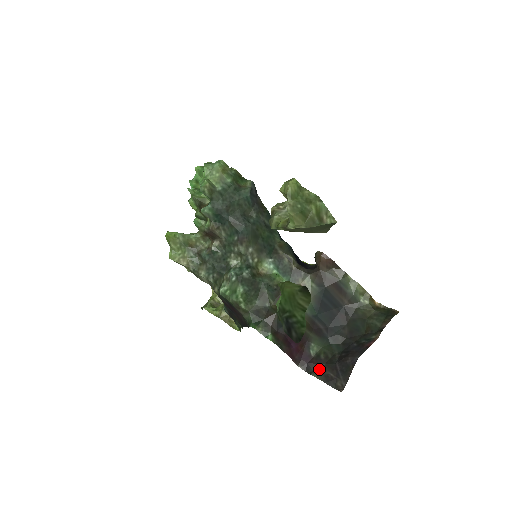
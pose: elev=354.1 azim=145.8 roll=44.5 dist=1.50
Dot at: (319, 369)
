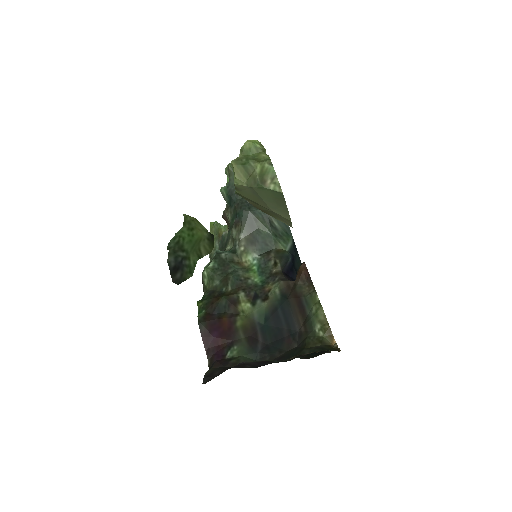
Dot at: (217, 368)
